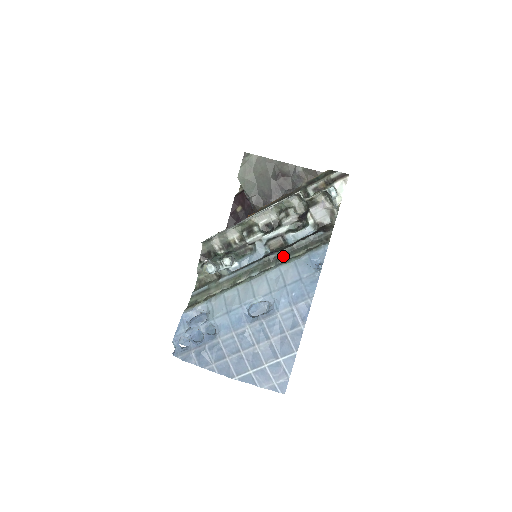
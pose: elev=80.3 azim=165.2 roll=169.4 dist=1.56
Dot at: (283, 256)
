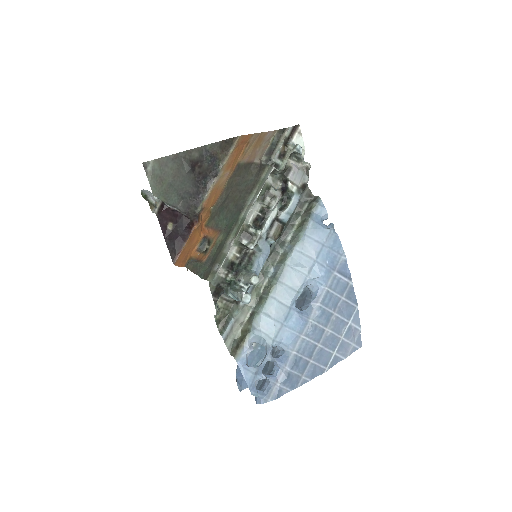
Dot at: (283, 238)
